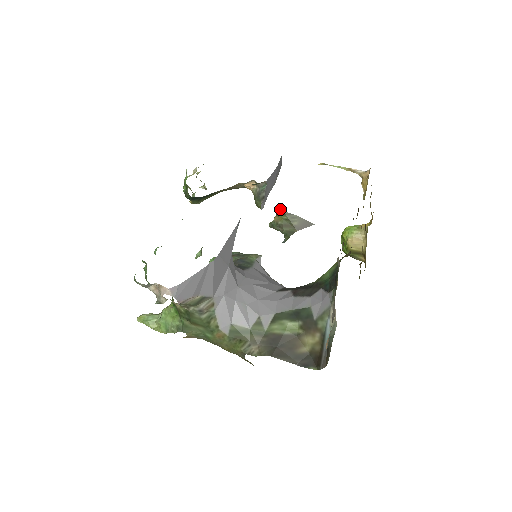
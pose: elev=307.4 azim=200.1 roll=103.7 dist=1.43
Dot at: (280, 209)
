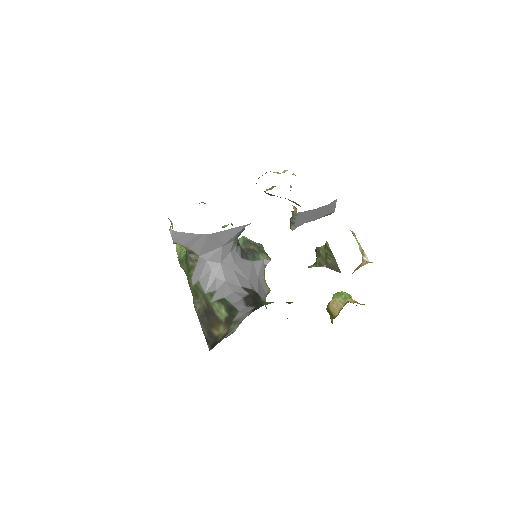
Dot at: occluded
